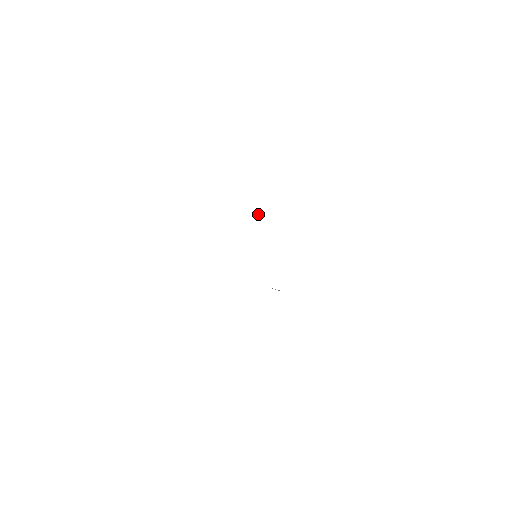
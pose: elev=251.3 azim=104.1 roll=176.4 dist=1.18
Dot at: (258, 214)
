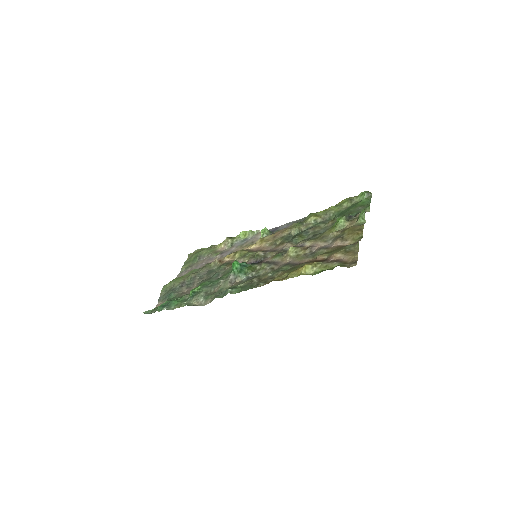
Dot at: (239, 268)
